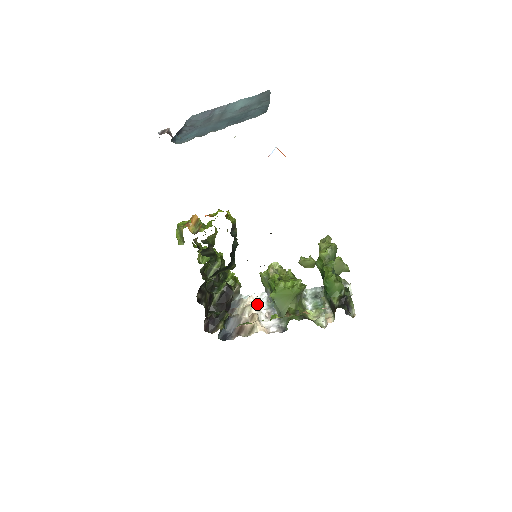
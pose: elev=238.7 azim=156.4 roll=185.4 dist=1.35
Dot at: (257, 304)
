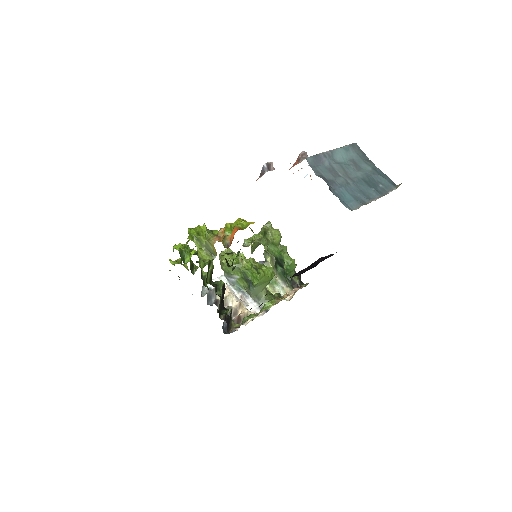
Dot at: (230, 291)
